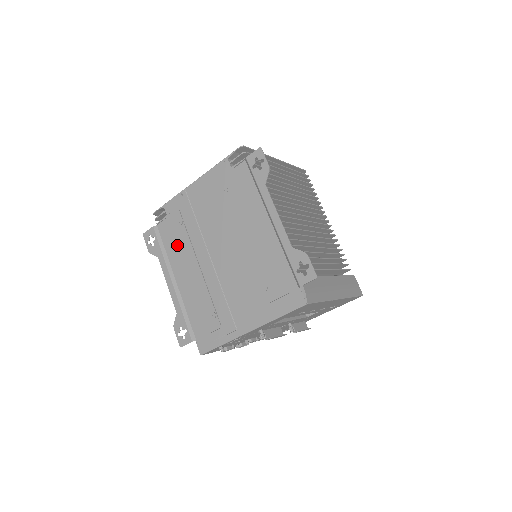
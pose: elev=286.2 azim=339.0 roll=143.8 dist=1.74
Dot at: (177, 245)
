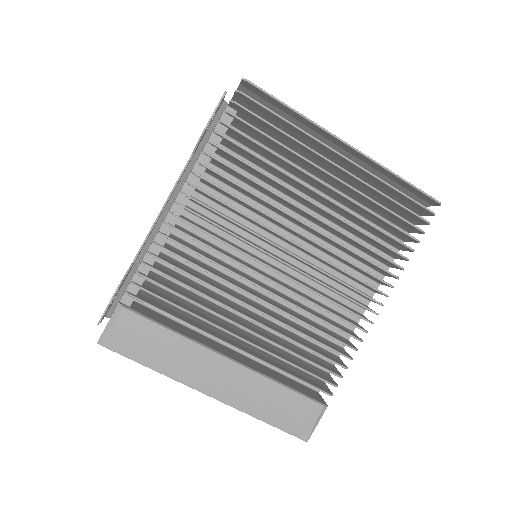
Dot at: occluded
